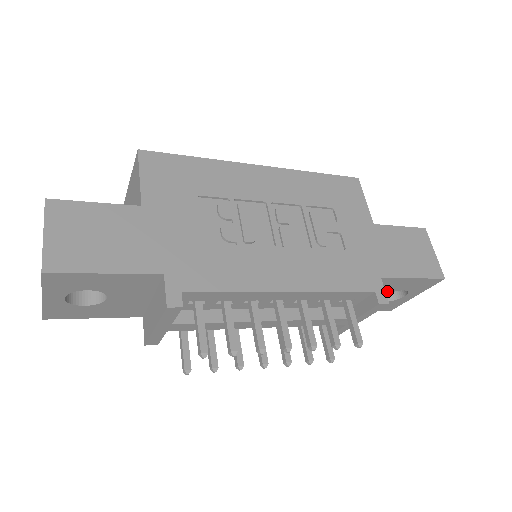
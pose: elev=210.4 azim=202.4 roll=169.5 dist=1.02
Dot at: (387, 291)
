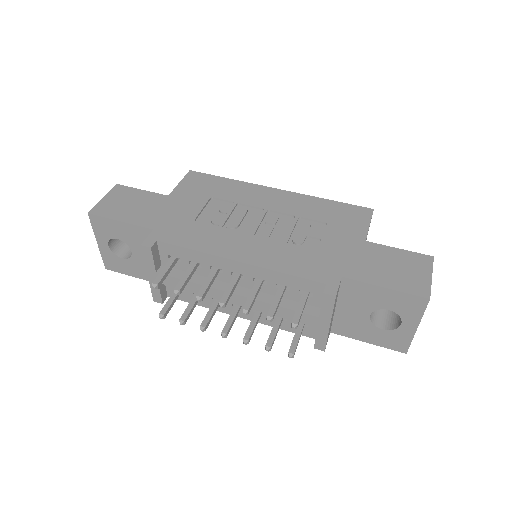
Dot at: (369, 306)
